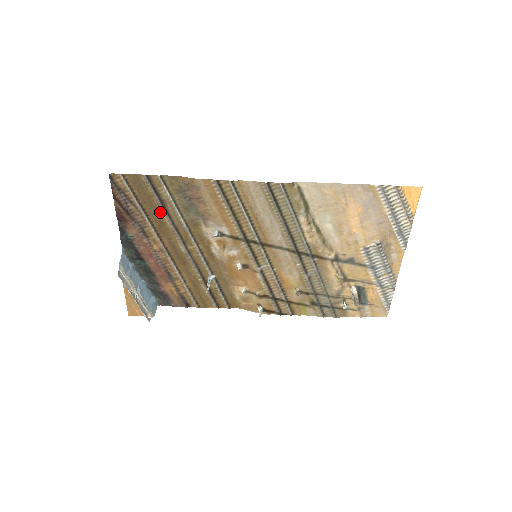
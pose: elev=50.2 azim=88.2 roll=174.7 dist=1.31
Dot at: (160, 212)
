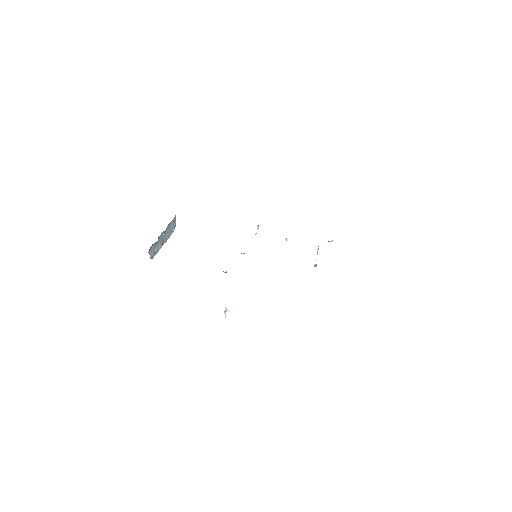
Dot at: occluded
